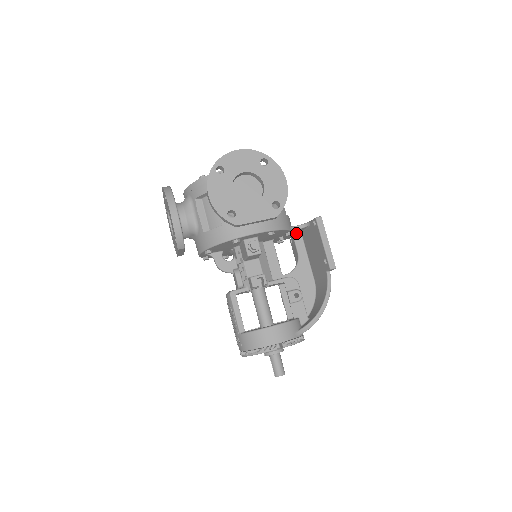
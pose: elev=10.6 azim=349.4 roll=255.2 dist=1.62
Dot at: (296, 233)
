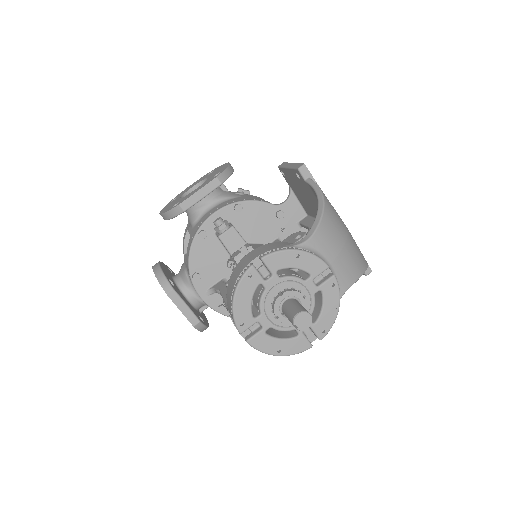
Dot at: (302, 219)
